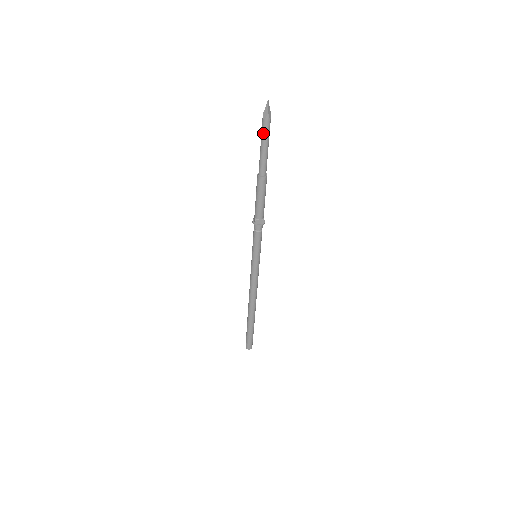
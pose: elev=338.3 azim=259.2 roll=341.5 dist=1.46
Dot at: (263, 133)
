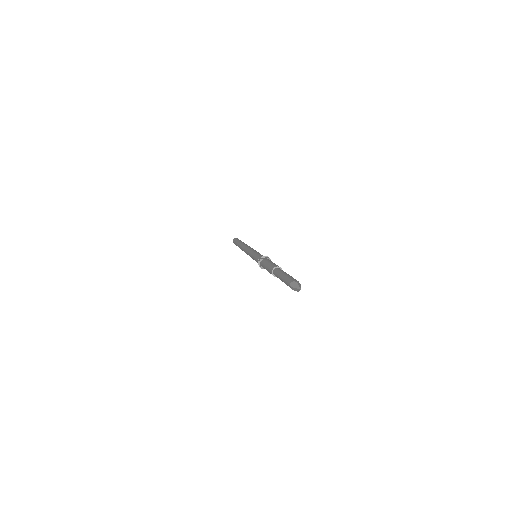
Dot at: (287, 285)
